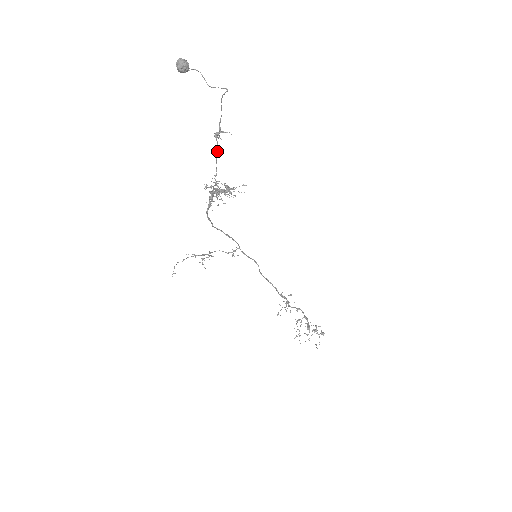
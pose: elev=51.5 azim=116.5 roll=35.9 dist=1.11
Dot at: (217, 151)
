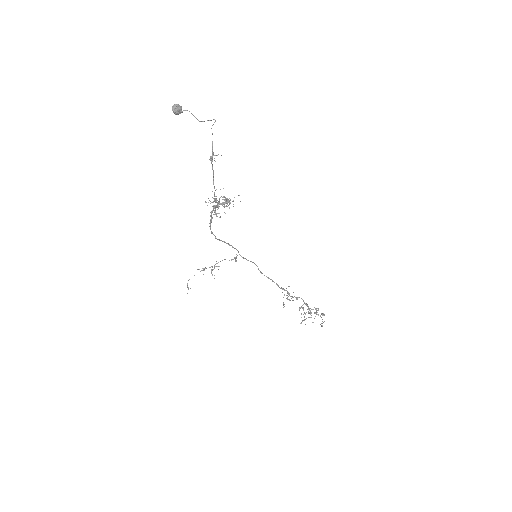
Dot at: (213, 172)
